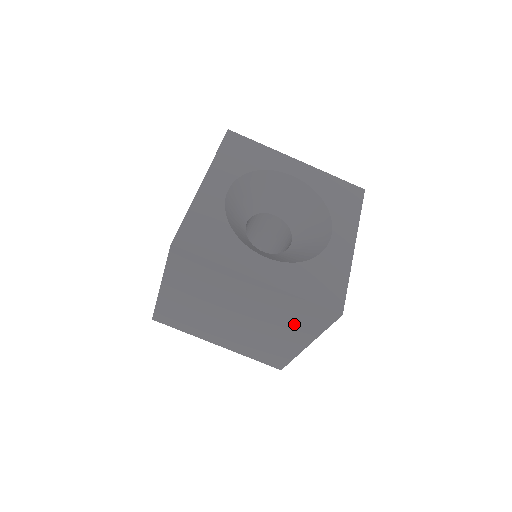
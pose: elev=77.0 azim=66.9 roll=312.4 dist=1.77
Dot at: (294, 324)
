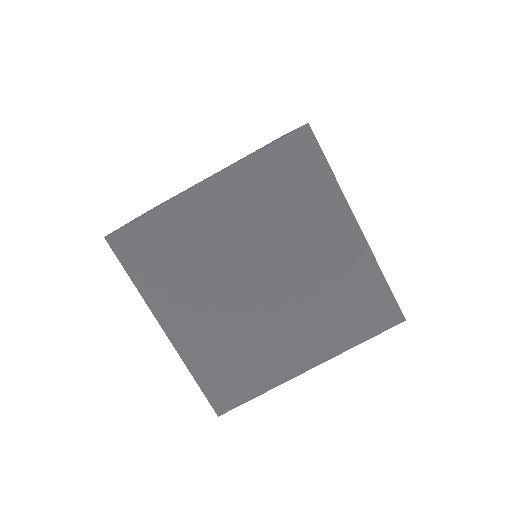
Dot at: (304, 206)
